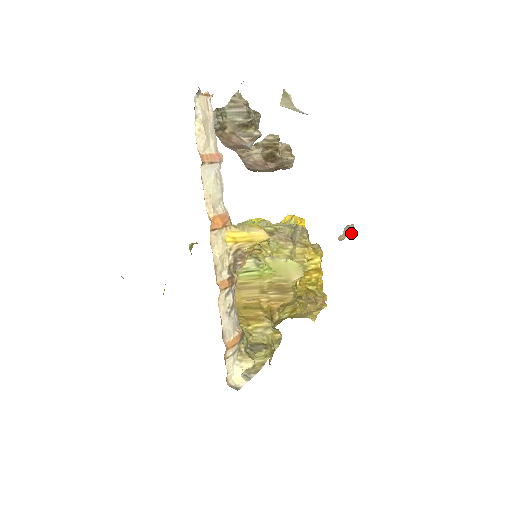
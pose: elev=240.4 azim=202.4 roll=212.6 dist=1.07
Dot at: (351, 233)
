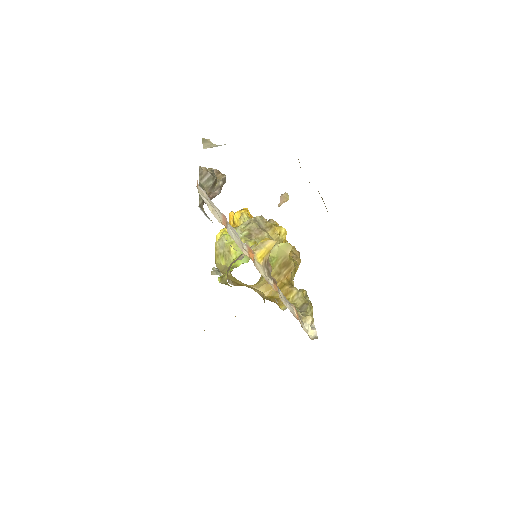
Dot at: (287, 199)
